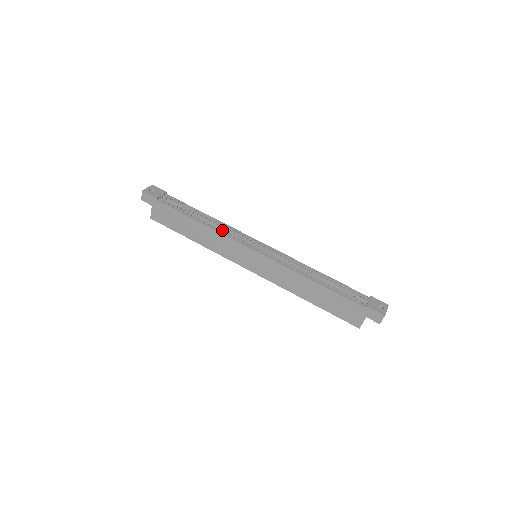
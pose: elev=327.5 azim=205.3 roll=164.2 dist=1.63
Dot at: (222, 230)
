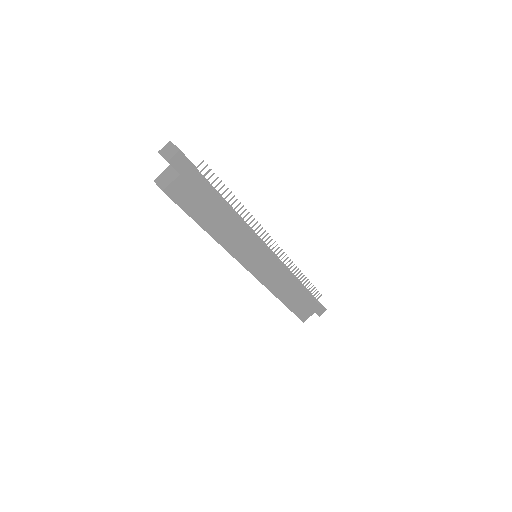
Dot at: occluded
